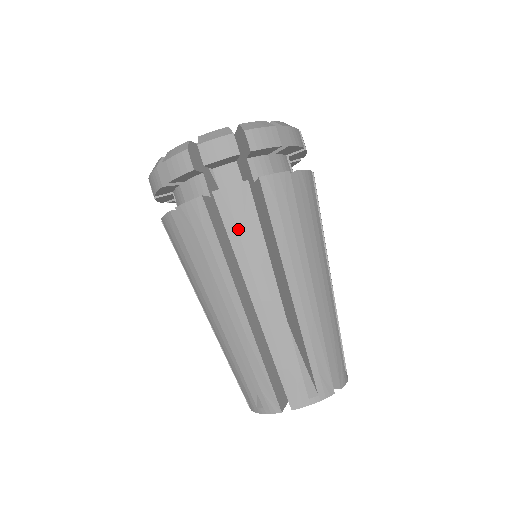
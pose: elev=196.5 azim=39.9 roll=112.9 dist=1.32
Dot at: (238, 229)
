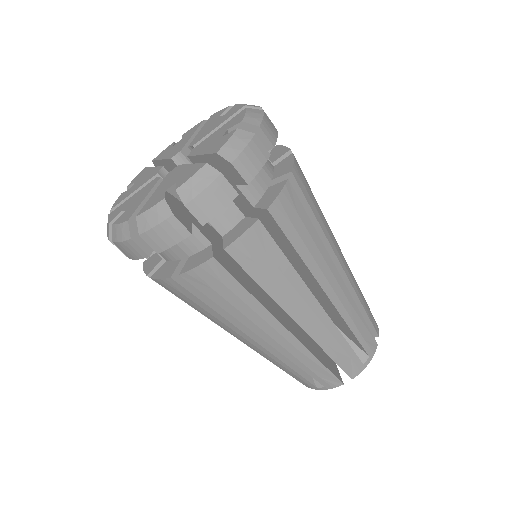
Dot at: (264, 271)
